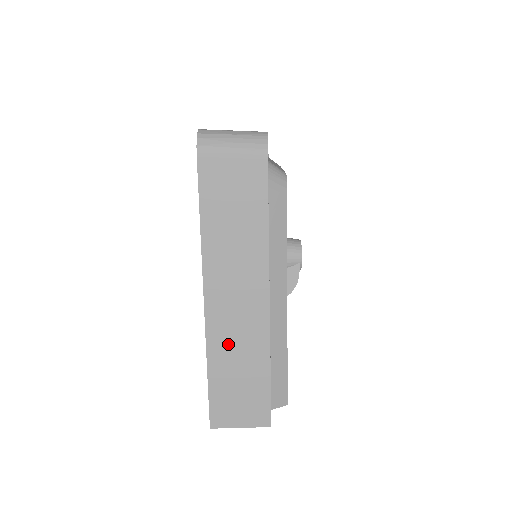
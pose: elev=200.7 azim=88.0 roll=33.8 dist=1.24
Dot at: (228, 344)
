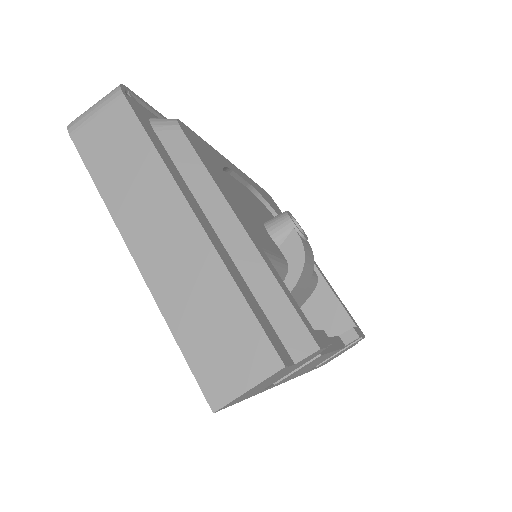
Dot at: (178, 288)
